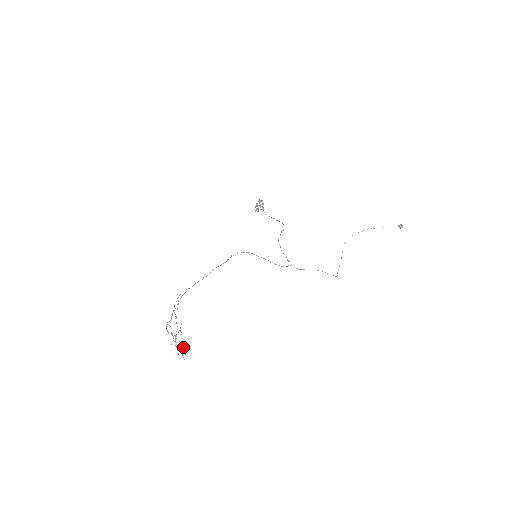
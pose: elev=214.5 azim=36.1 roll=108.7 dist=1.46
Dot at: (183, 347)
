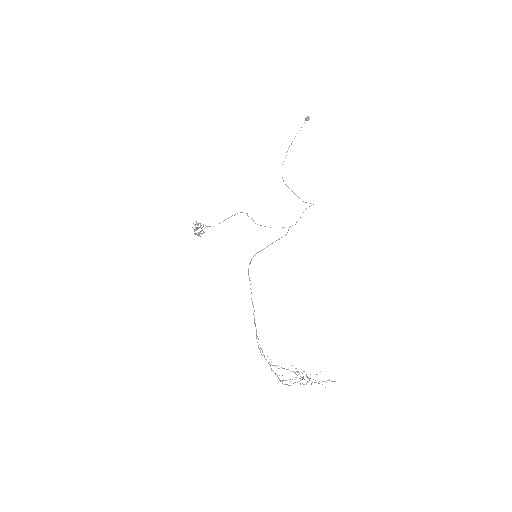
Dot at: occluded
